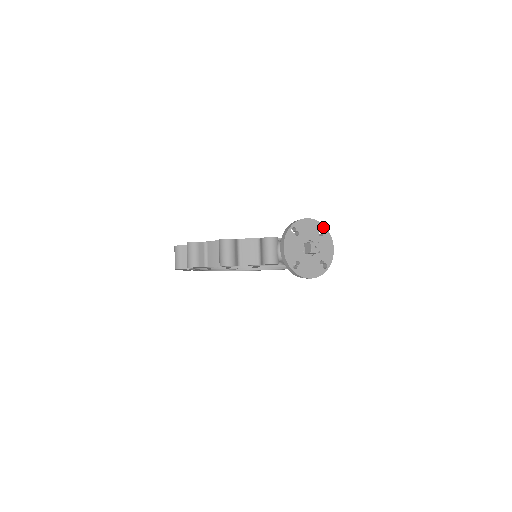
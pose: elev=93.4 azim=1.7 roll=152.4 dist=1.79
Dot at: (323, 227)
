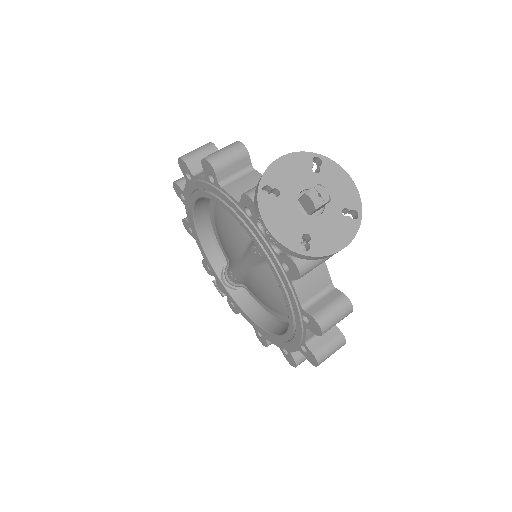
Dot at: (359, 211)
